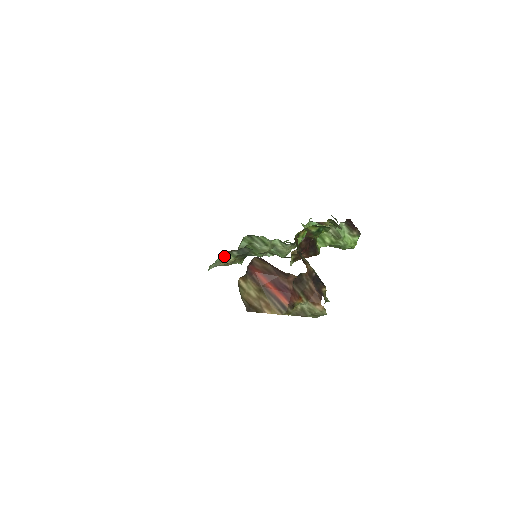
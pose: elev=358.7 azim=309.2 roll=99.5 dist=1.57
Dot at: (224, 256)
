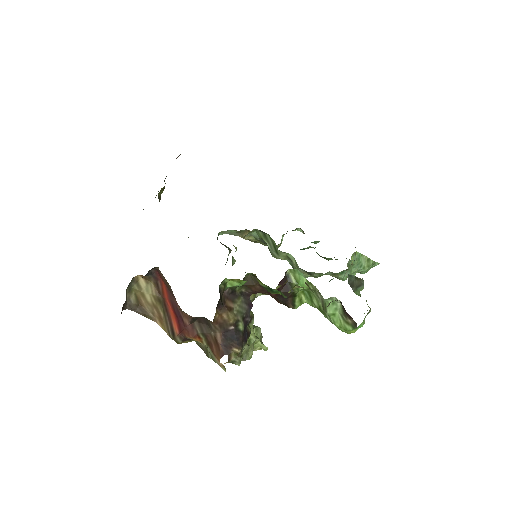
Dot at: (242, 231)
